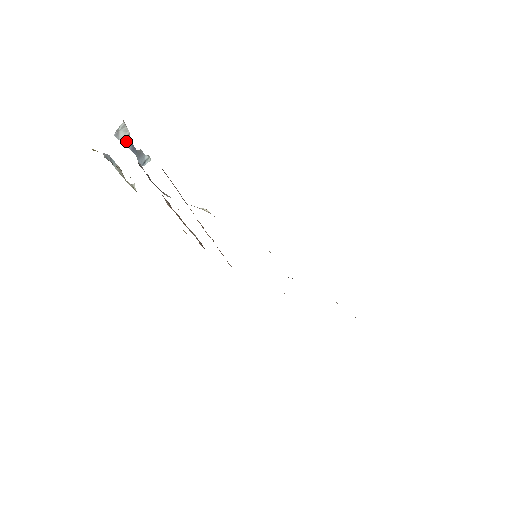
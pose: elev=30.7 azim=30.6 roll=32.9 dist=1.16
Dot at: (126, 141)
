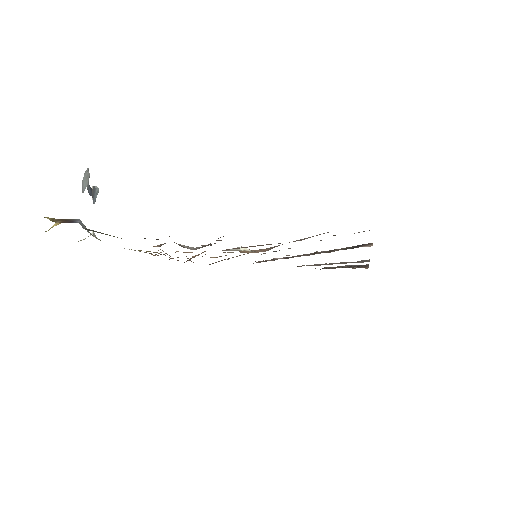
Dot at: (87, 188)
